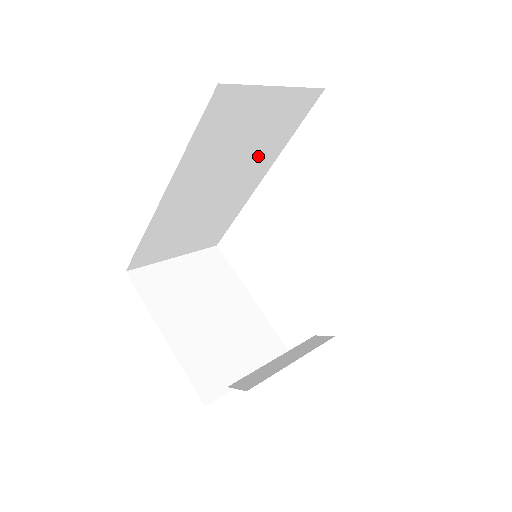
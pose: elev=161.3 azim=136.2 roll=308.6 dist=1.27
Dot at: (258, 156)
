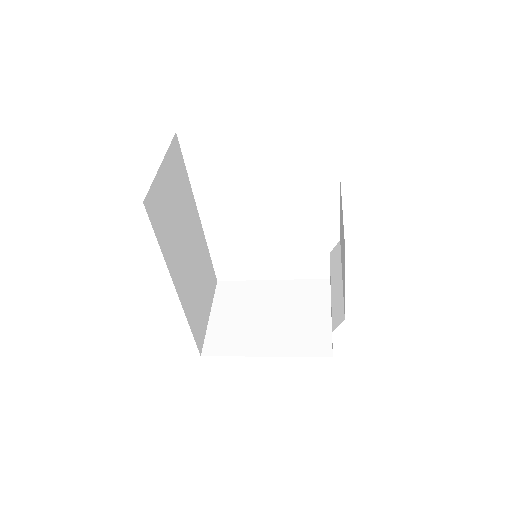
Dot at: (187, 209)
